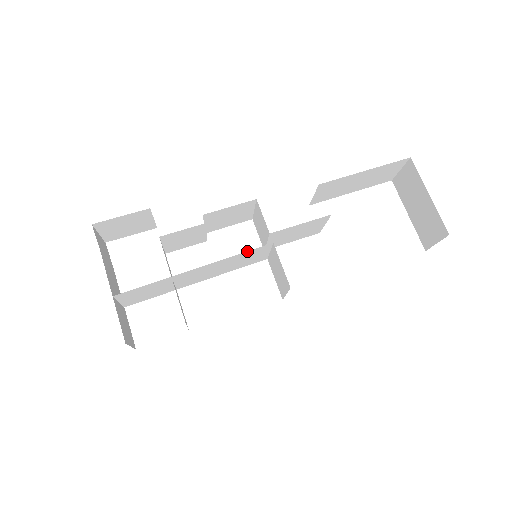
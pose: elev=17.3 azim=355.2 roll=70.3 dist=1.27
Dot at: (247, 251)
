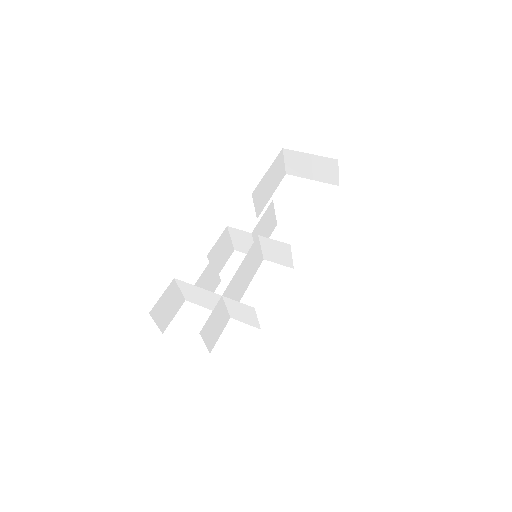
Dot at: (249, 250)
